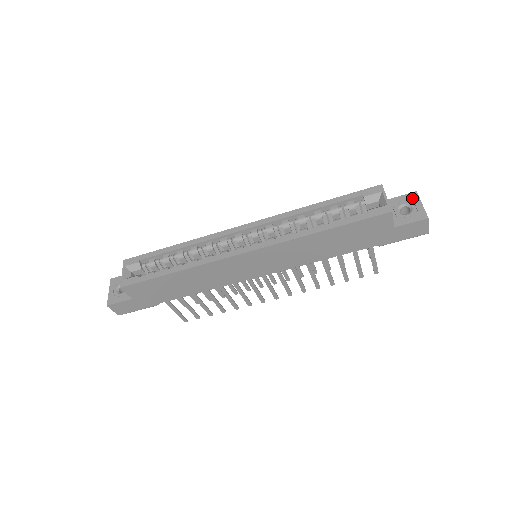
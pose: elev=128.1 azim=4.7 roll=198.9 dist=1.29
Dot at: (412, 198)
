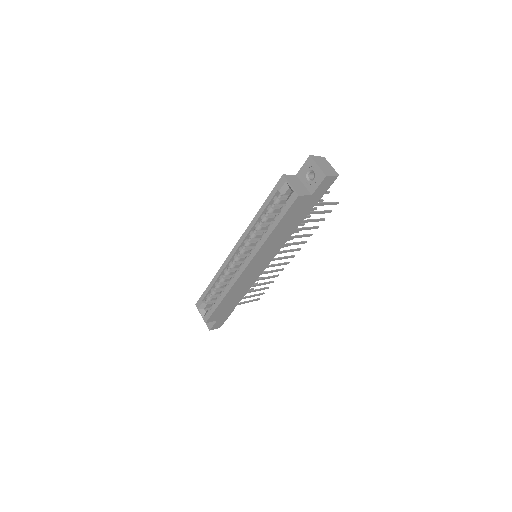
Dot at: (310, 164)
